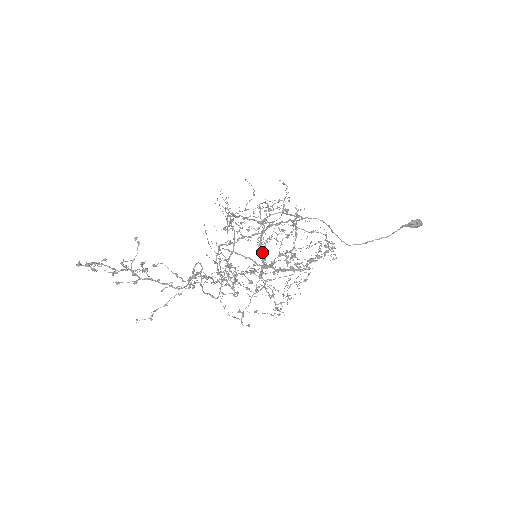
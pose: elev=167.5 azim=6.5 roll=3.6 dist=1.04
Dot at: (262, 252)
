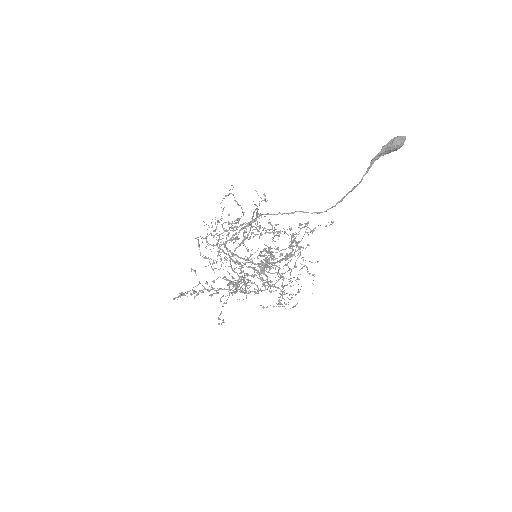
Dot at: (244, 259)
